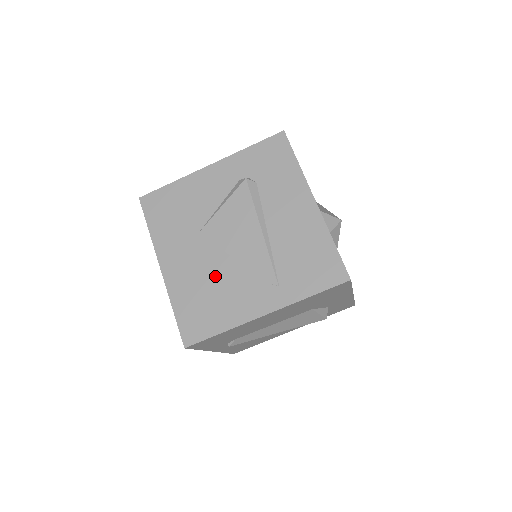
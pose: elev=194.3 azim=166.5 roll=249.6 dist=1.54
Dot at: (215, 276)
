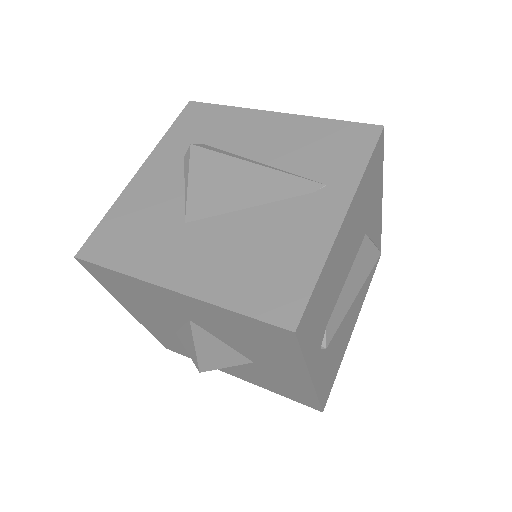
Dot at: (248, 237)
